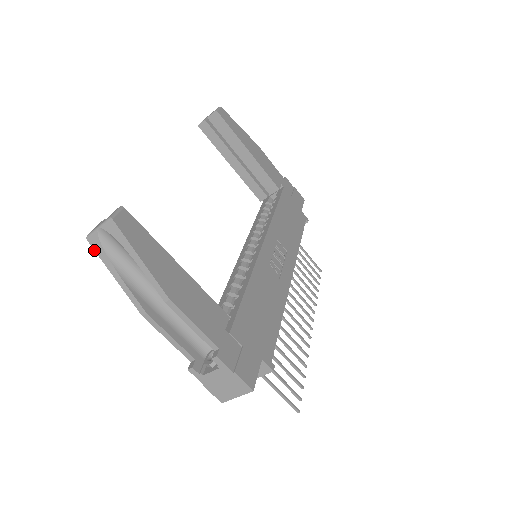
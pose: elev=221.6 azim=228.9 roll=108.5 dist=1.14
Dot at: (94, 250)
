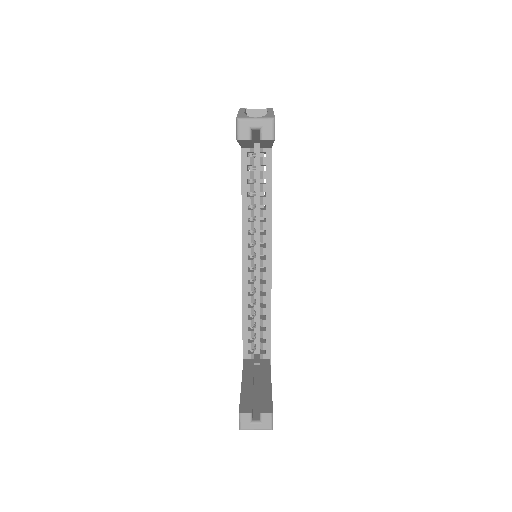
Dot at: occluded
